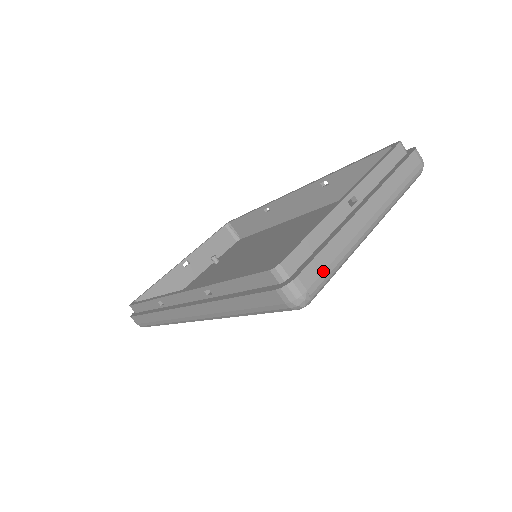
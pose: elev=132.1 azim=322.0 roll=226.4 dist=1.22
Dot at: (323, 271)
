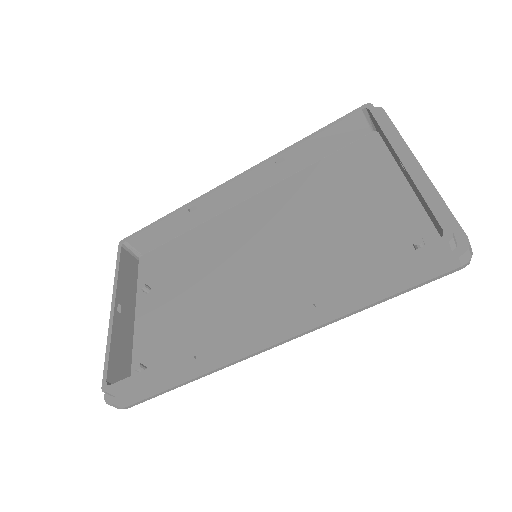
Dot at: occluded
